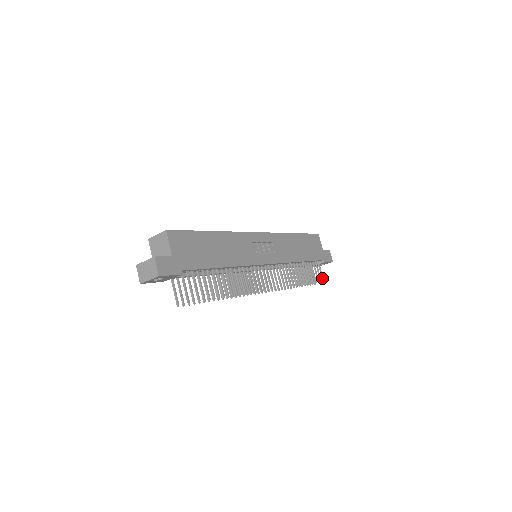
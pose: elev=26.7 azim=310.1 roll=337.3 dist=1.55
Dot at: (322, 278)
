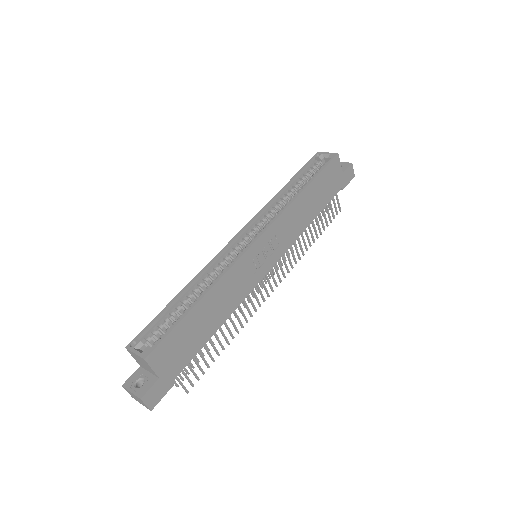
Dot at: (339, 208)
